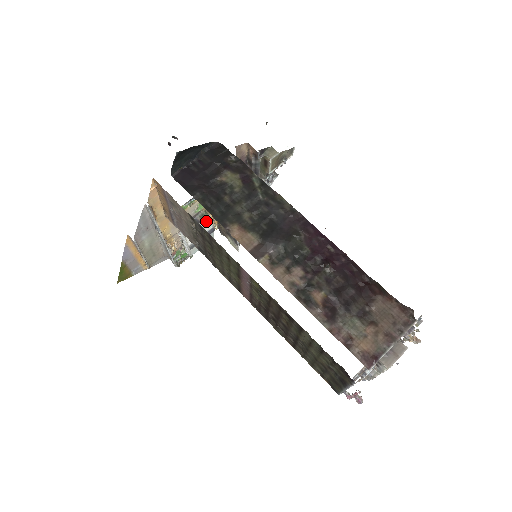
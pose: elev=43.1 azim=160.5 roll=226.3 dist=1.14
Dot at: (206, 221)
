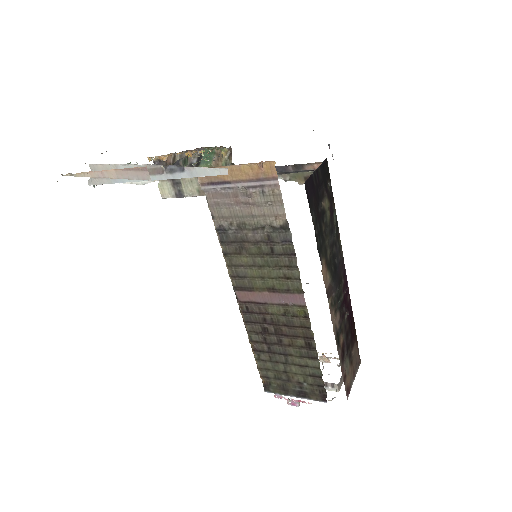
Dot at: occluded
